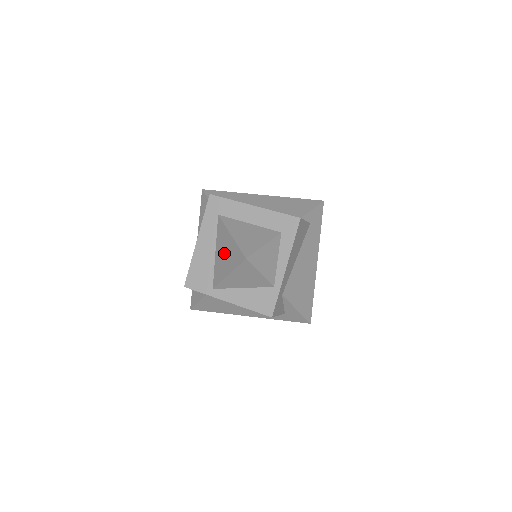
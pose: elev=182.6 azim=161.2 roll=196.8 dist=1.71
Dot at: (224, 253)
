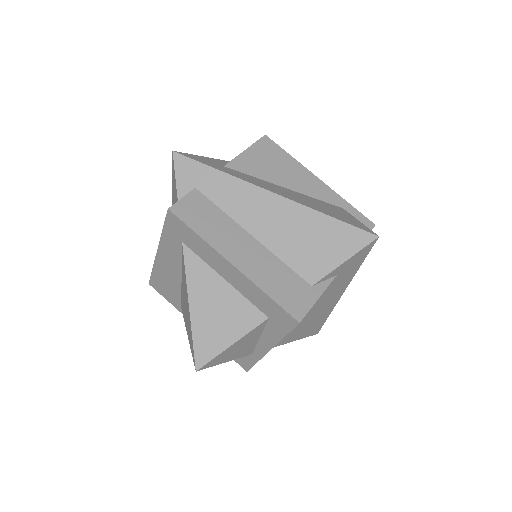
Dot at: (185, 305)
